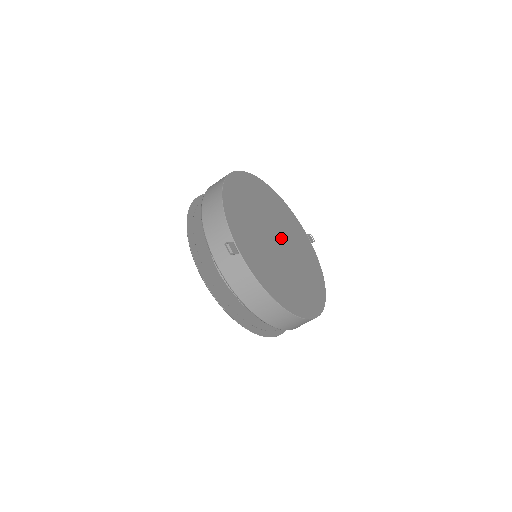
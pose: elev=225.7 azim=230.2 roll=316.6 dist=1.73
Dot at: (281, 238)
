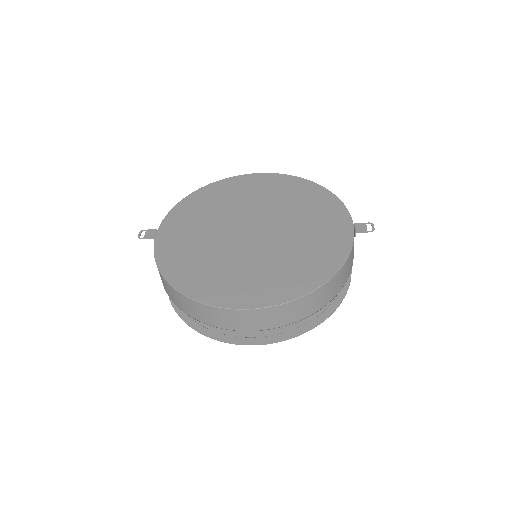
Dot at: (264, 227)
